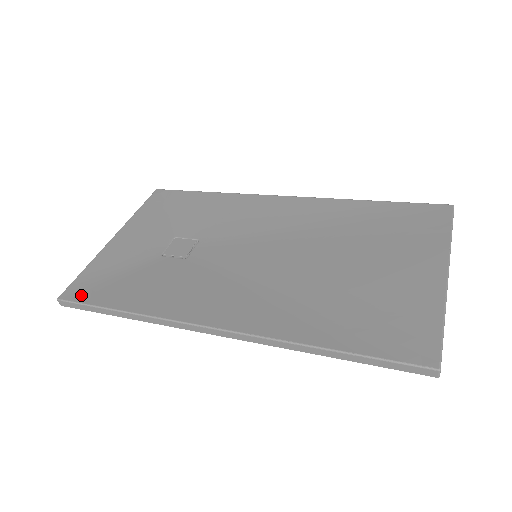
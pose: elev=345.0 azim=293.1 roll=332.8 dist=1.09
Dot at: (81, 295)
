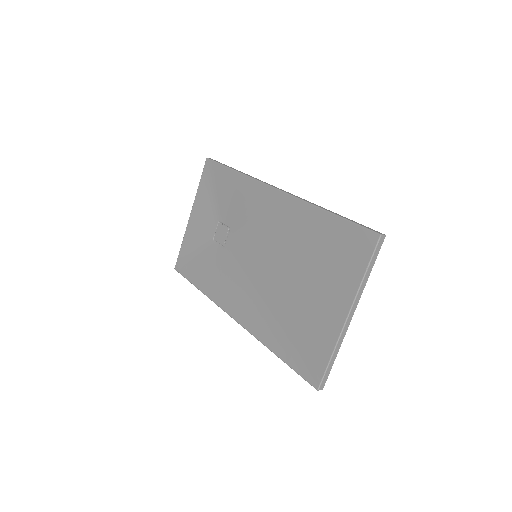
Dot at: (182, 269)
